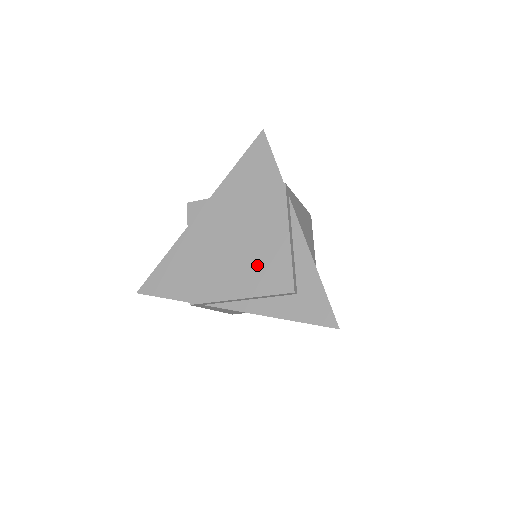
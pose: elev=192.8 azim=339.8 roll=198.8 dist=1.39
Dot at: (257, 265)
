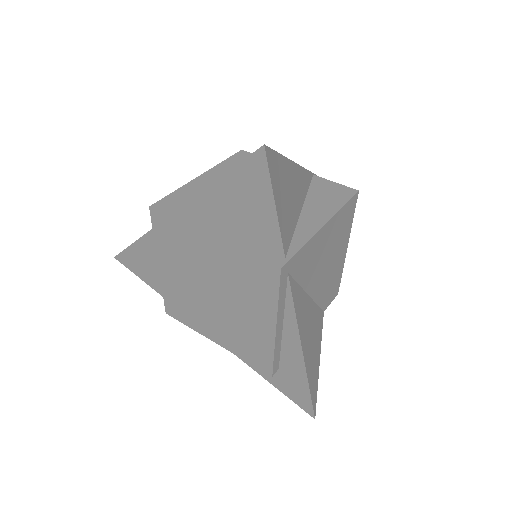
Dot at: (235, 329)
